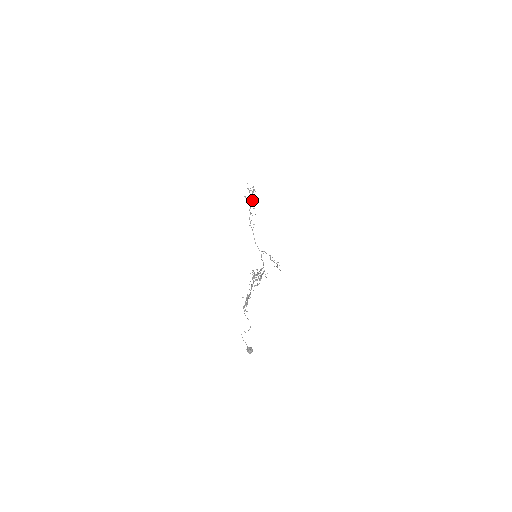
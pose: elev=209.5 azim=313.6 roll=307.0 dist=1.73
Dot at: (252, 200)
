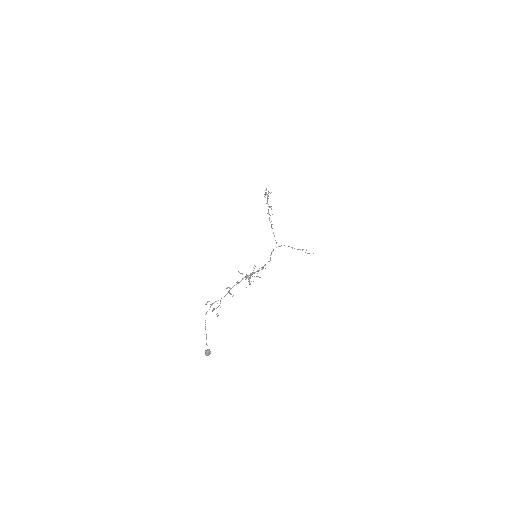
Dot at: (267, 203)
